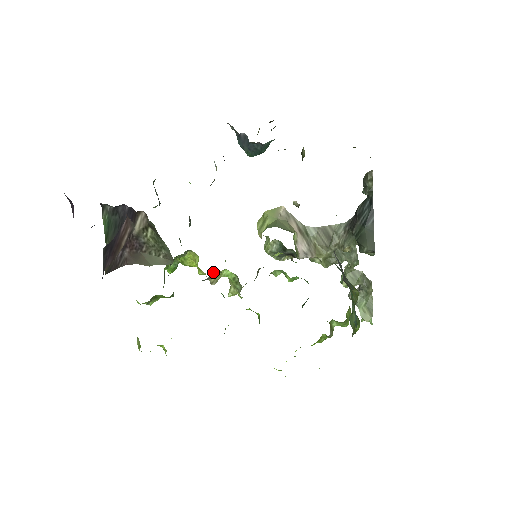
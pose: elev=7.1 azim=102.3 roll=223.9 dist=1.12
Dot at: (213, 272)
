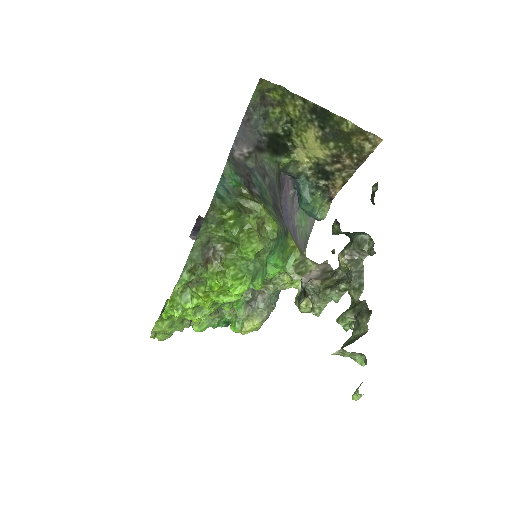
Dot at: occluded
